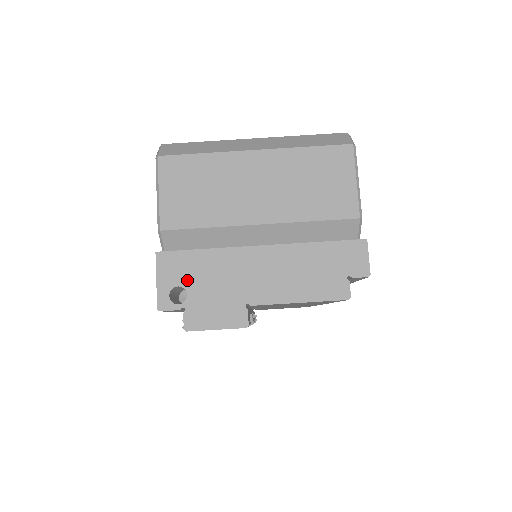
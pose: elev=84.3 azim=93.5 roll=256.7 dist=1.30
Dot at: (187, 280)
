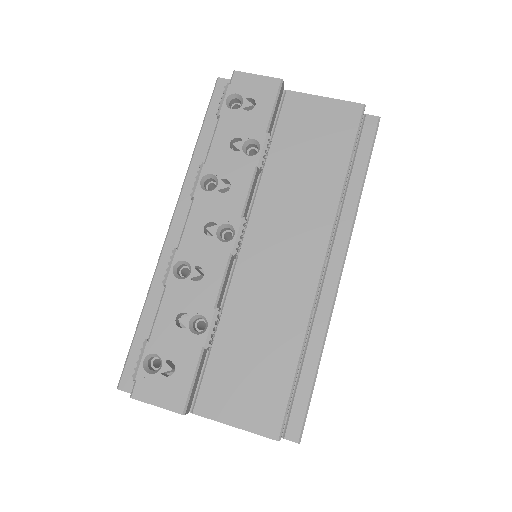
Dot at: occluded
